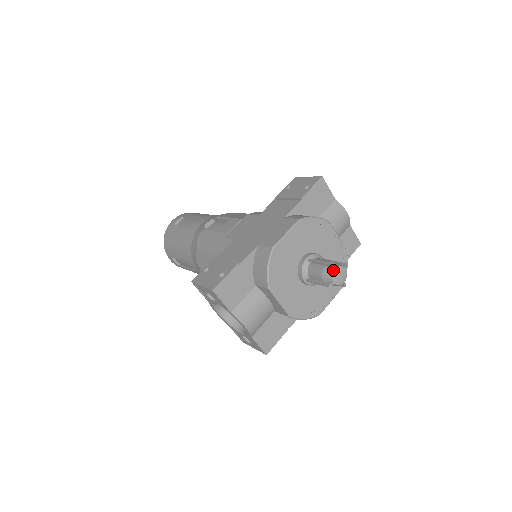
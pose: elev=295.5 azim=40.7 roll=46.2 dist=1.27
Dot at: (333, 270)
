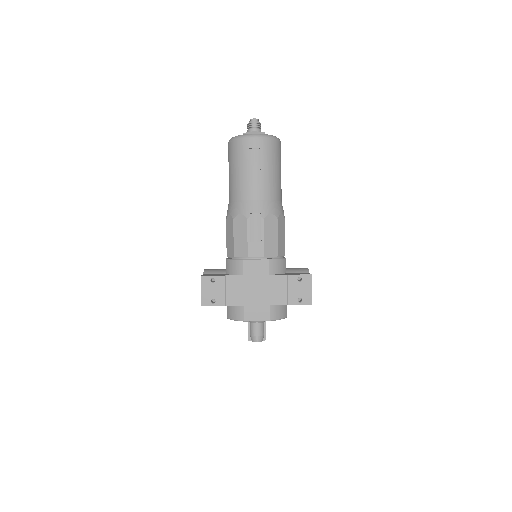
Dot at: occluded
